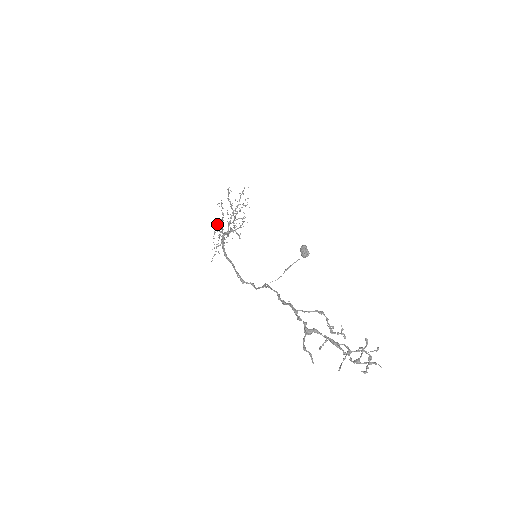
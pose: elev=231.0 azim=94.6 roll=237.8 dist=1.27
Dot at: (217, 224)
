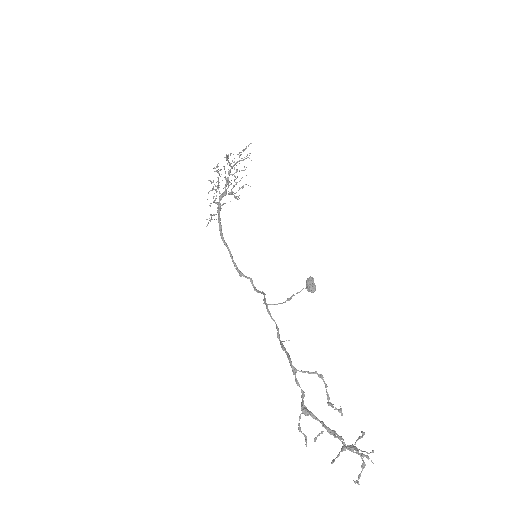
Dot at: (213, 182)
